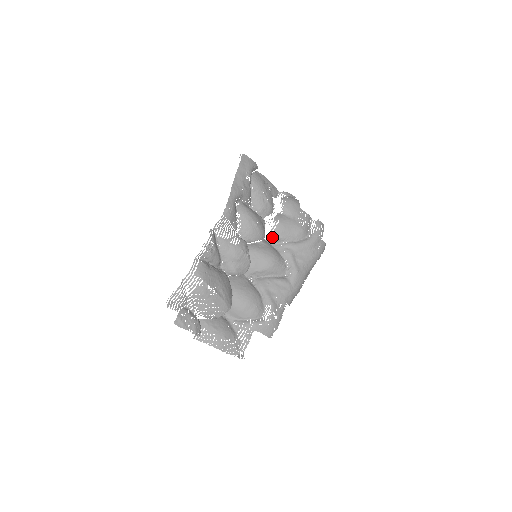
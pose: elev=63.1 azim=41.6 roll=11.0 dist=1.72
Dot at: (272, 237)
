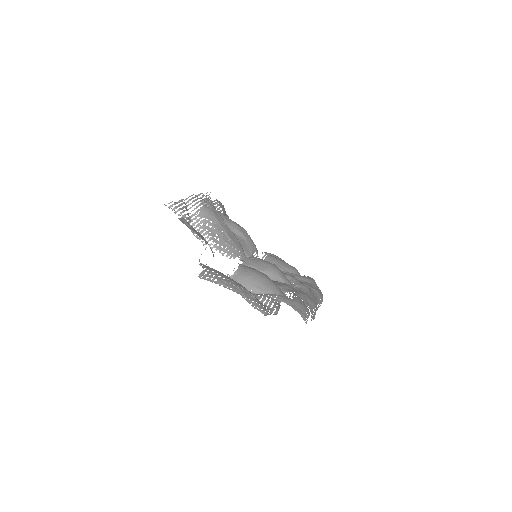
Dot at: occluded
